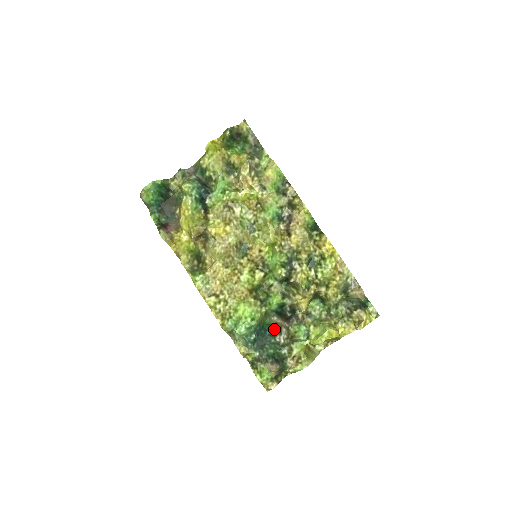
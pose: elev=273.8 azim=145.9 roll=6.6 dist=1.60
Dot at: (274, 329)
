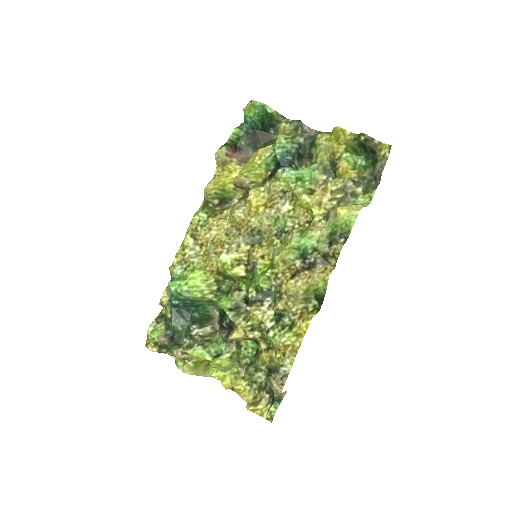
Dot at: (204, 318)
